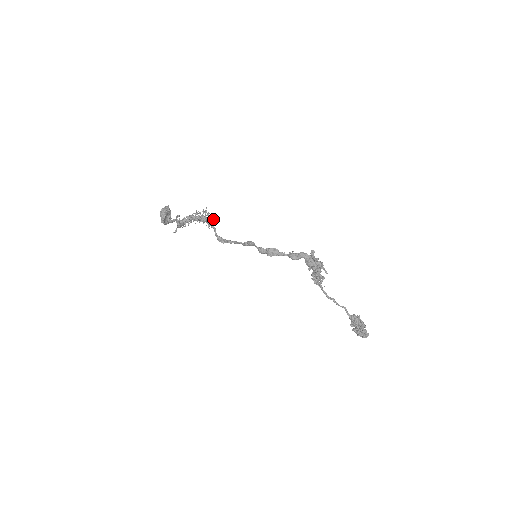
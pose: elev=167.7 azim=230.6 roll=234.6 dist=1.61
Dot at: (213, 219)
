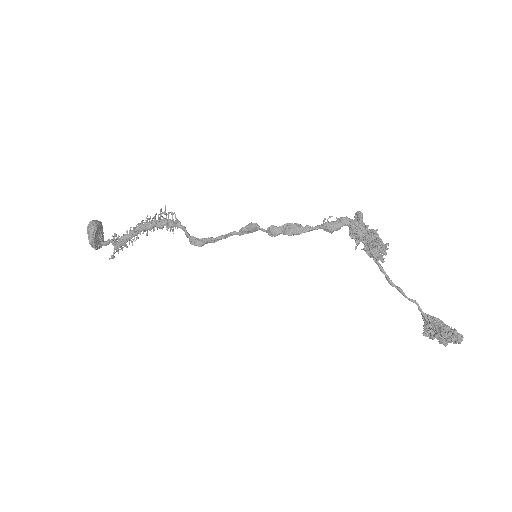
Dot at: (177, 219)
